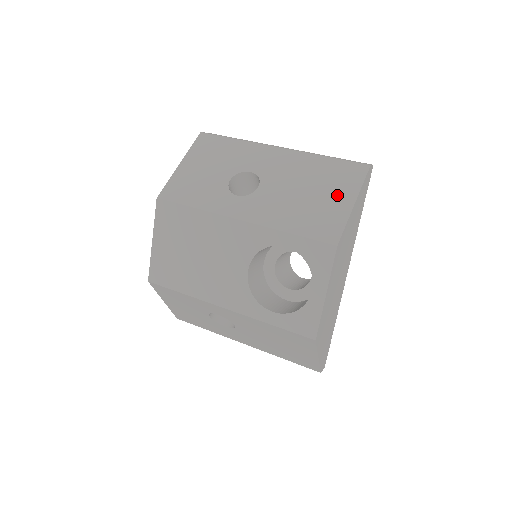
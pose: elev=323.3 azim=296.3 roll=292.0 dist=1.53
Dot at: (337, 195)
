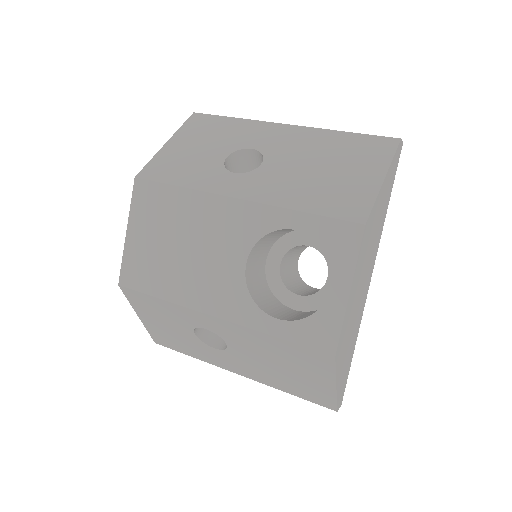
Dot at: (361, 170)
